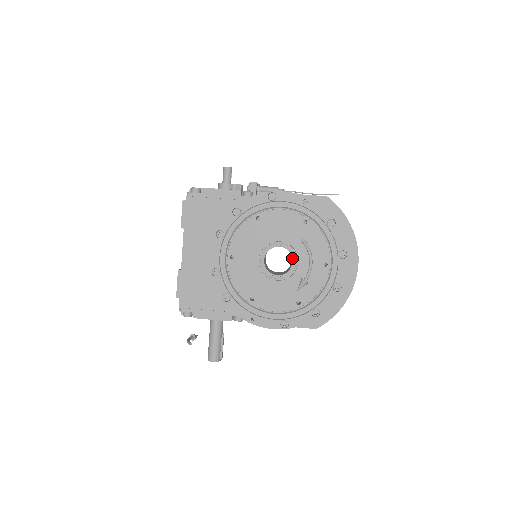
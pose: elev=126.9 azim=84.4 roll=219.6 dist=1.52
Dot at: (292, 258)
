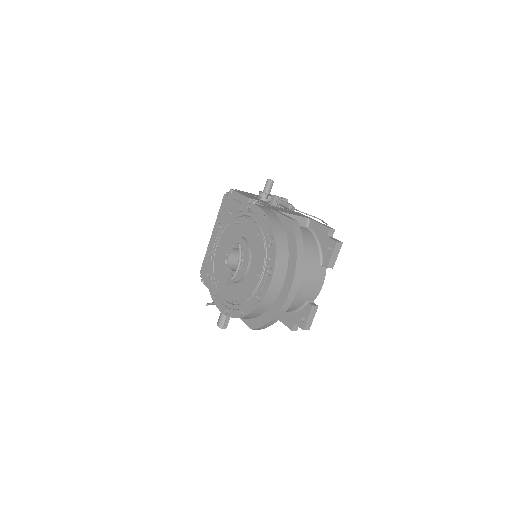
Dot at: occluded
